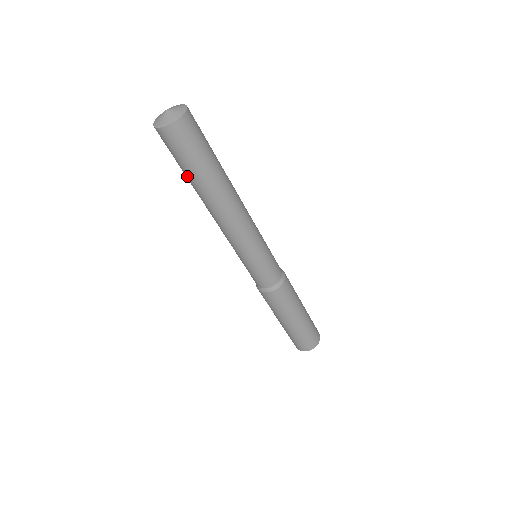
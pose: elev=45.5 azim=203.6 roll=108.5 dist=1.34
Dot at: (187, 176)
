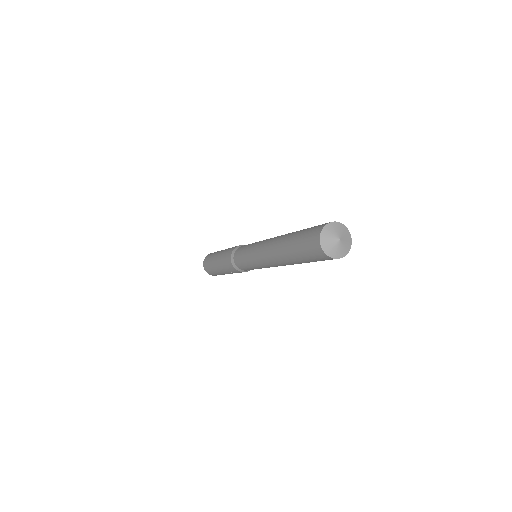
Dot at: occluded
